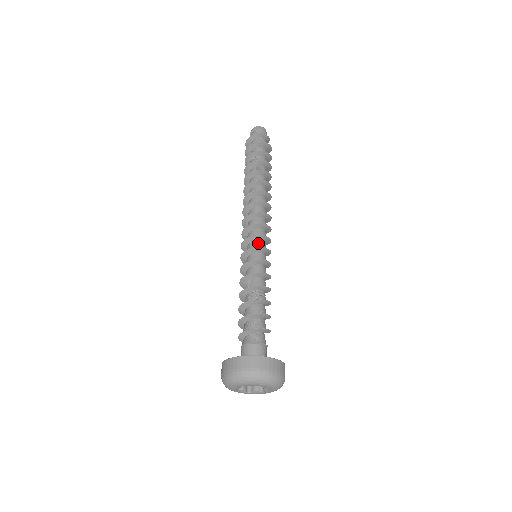
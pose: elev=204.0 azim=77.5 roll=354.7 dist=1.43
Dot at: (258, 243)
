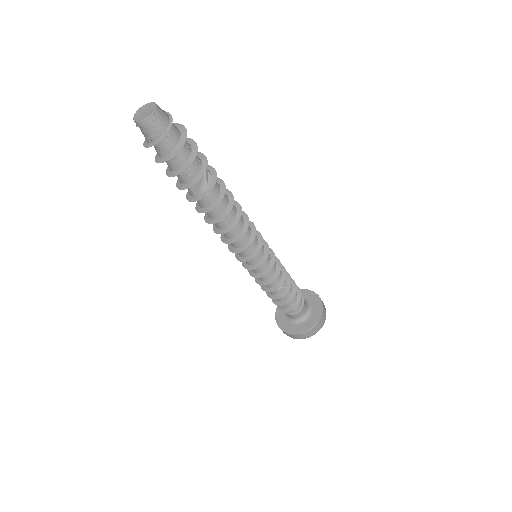
Dot at: (251, 260)
